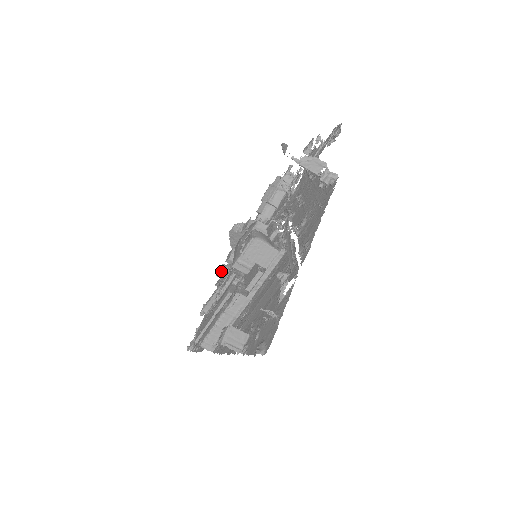
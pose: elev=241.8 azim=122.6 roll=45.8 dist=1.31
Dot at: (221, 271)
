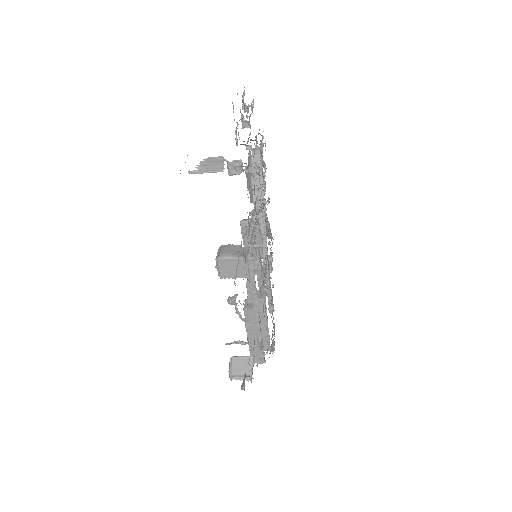
Dot at: occluded
